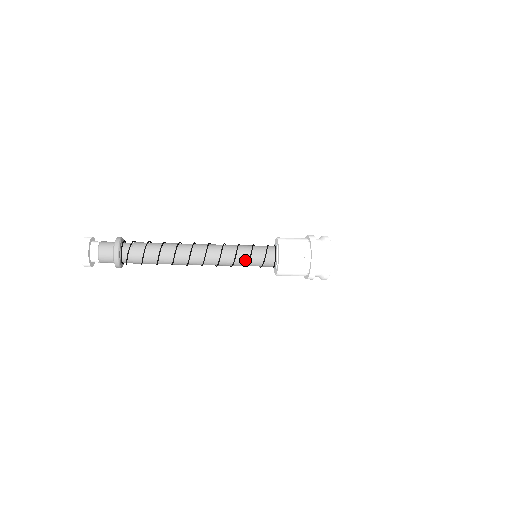
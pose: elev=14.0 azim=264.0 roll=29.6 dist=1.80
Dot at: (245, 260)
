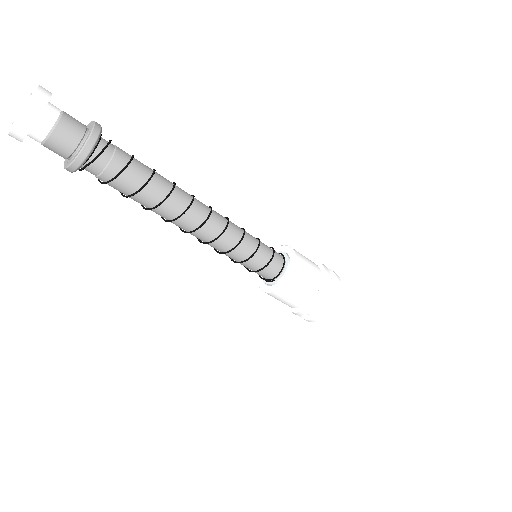
Dot at: (254, 239)
